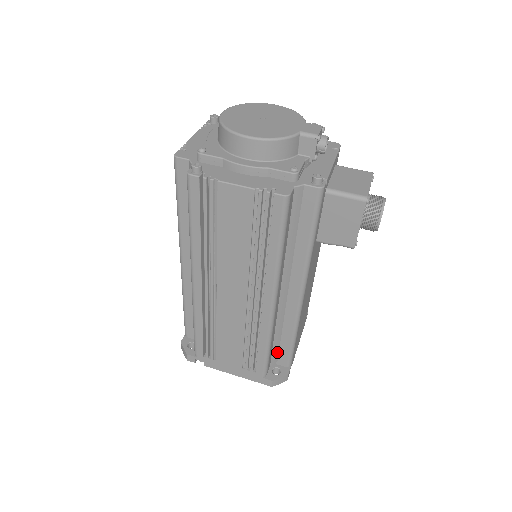
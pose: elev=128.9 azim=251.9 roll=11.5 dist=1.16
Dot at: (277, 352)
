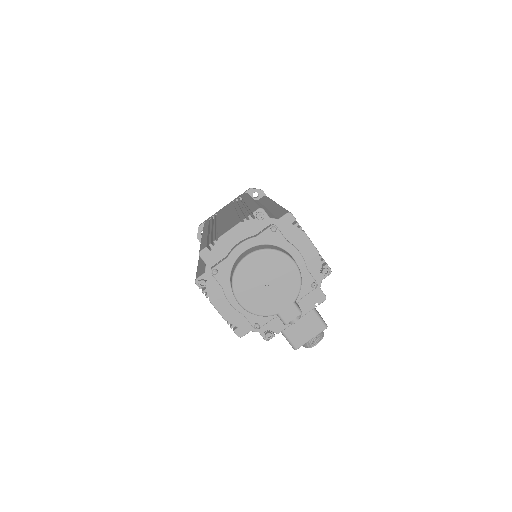
Dot at: occluded
